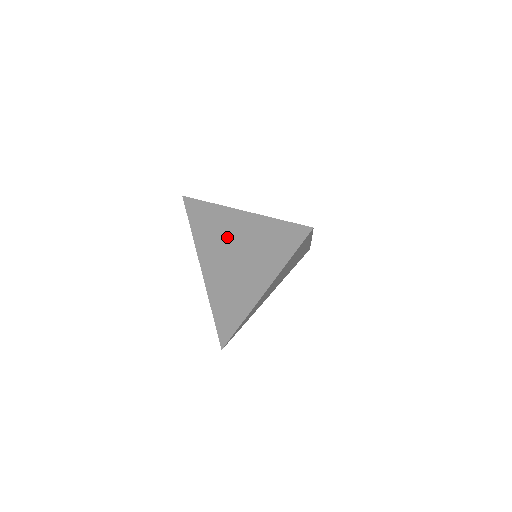
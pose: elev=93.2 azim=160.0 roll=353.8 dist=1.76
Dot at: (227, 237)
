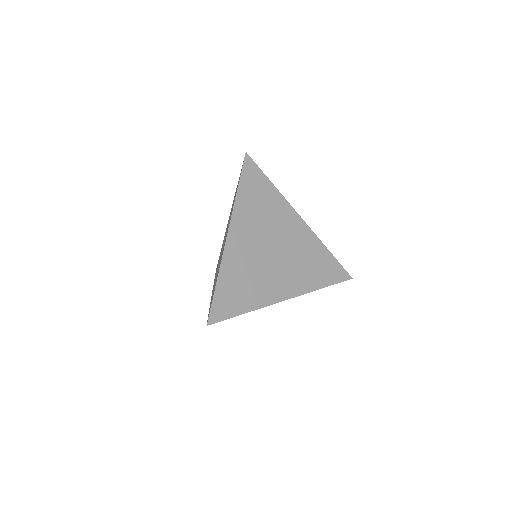
Dot at: occluded
